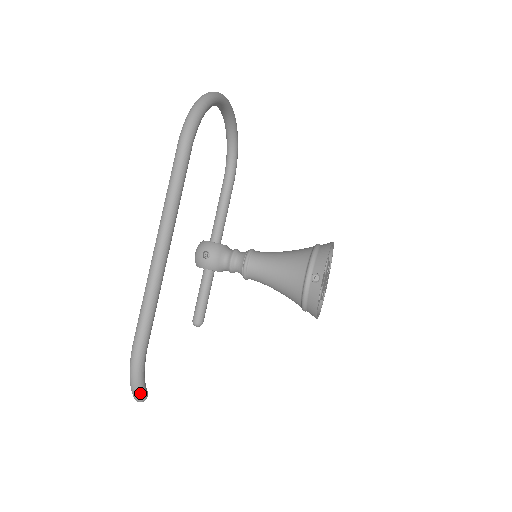
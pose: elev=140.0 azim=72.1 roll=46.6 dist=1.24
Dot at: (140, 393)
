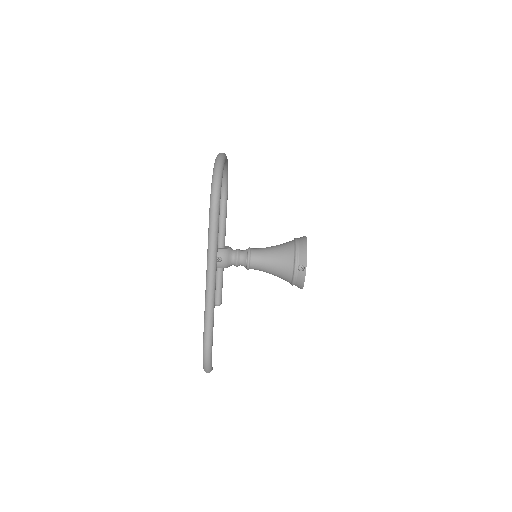
Dot at: (210, 369)
